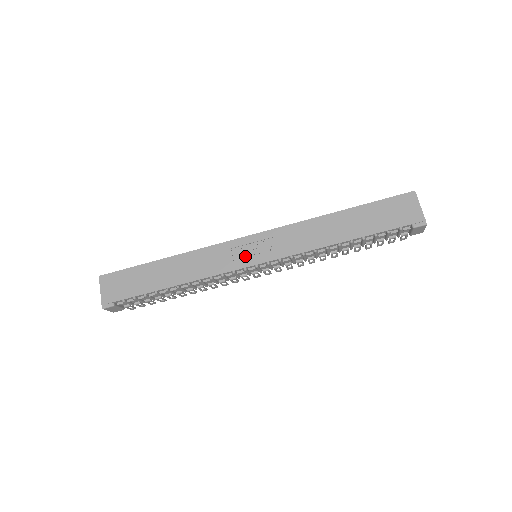
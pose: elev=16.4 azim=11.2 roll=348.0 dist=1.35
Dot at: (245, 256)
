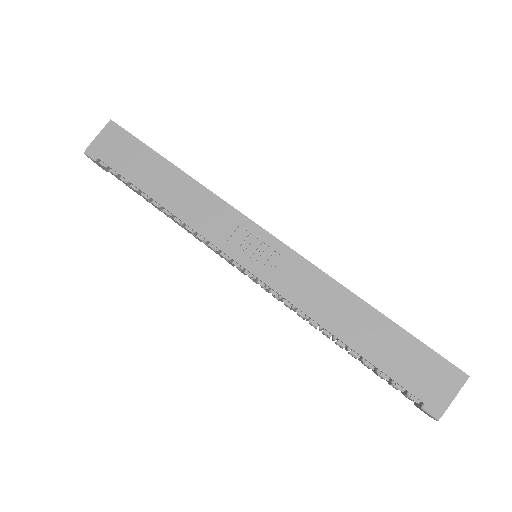
Dot at: (243, 247)
